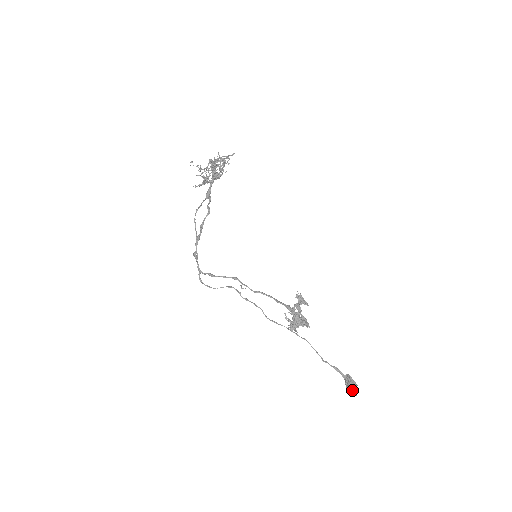
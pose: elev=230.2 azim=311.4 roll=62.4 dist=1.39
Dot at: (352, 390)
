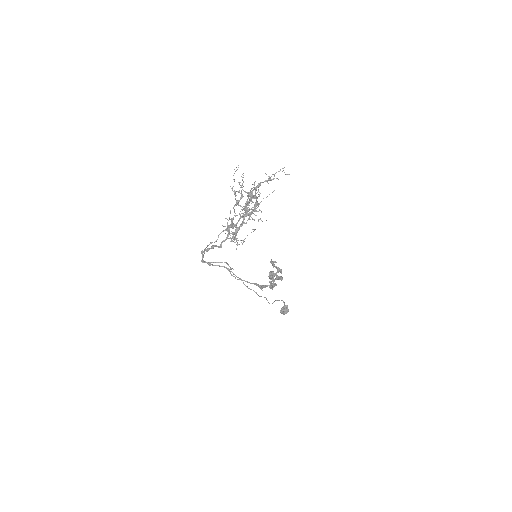
Dot at: (283, 313)
